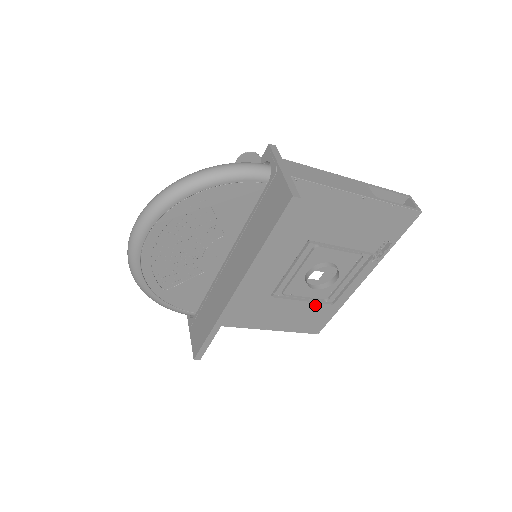
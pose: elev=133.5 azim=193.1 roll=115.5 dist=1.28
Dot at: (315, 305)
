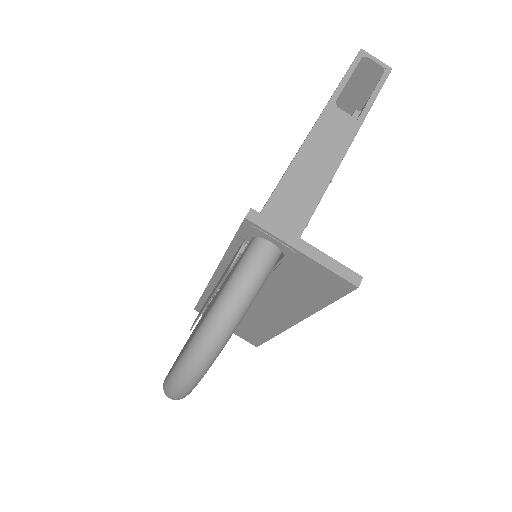
Dot at: occluded
